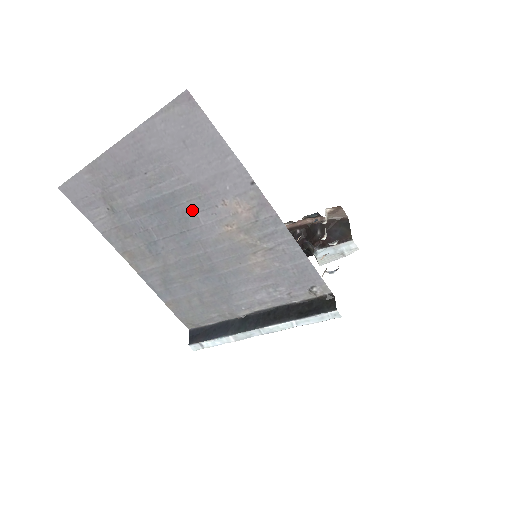
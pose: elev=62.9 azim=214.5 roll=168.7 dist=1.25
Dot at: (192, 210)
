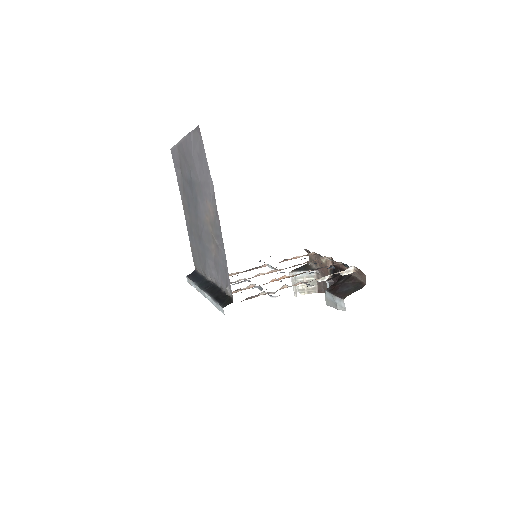
Dot at: (198, 196)
